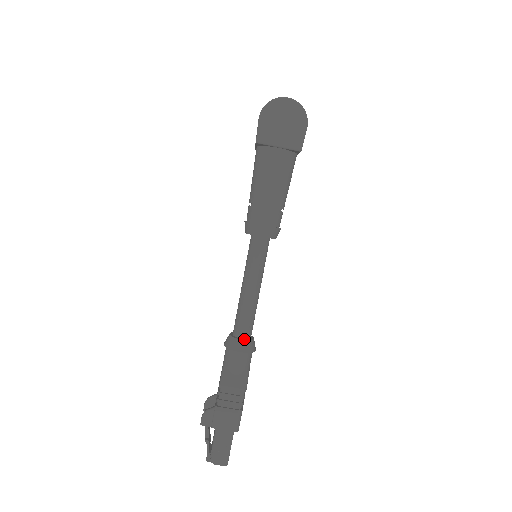
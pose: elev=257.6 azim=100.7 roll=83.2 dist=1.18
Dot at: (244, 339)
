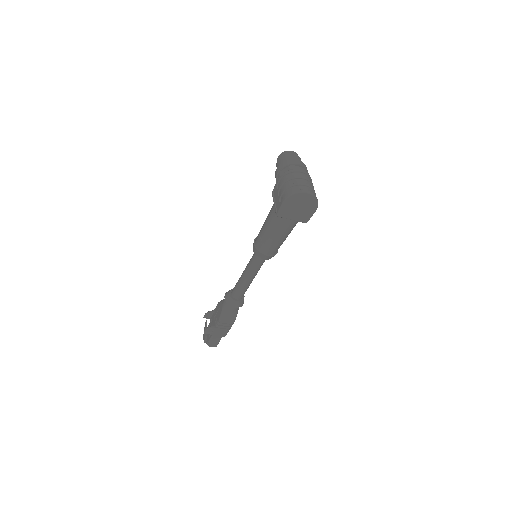
Dot at: (239, 300)
